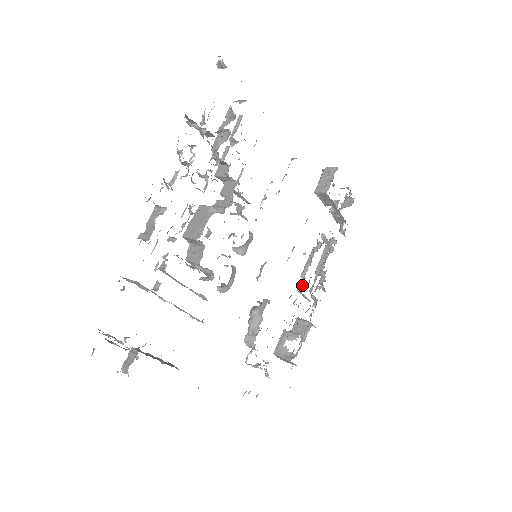
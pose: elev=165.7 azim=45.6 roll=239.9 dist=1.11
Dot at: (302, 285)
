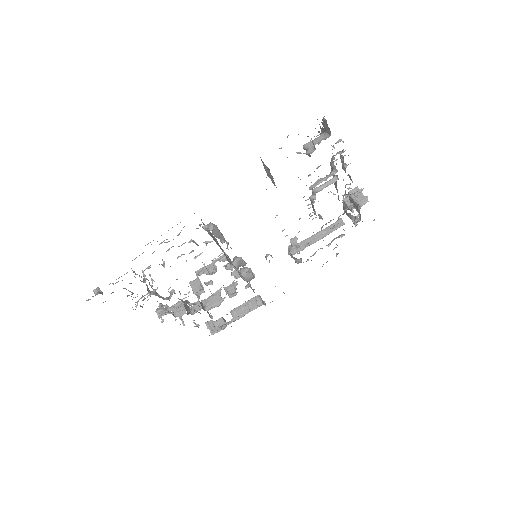
Dot at: (321, 217)
